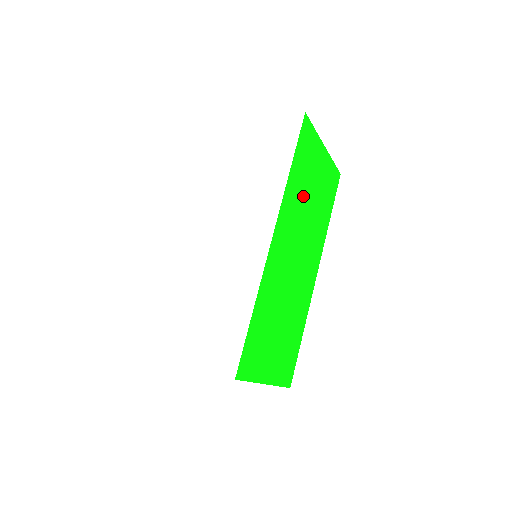
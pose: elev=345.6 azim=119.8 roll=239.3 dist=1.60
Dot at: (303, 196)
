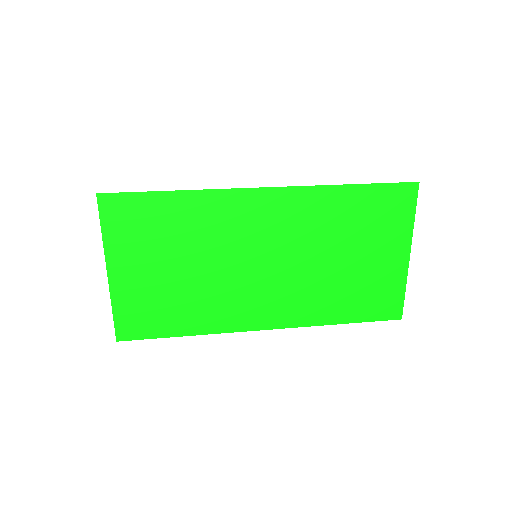
Dot at: (335, 234)
